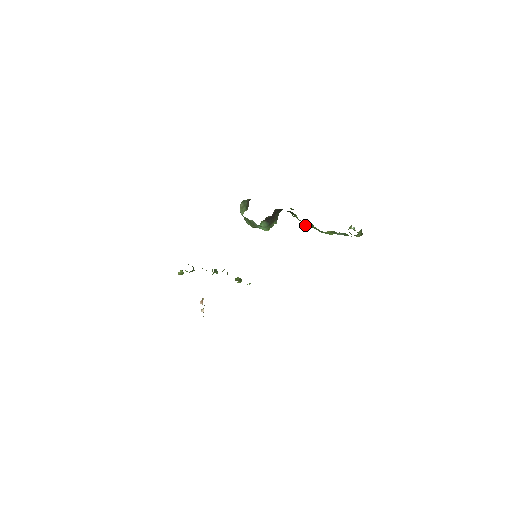
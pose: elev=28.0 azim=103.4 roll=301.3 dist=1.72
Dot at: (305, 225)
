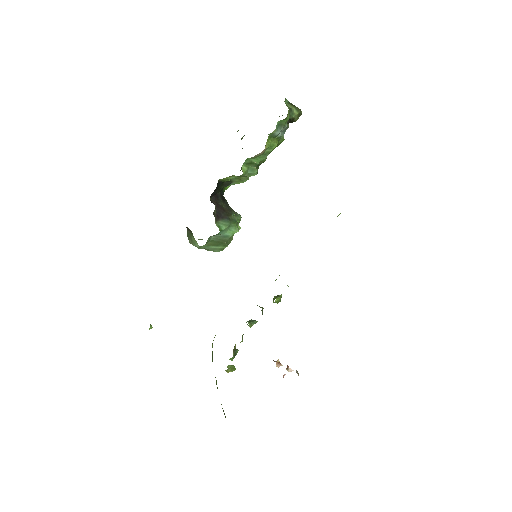
Dot at: (248, 173)
